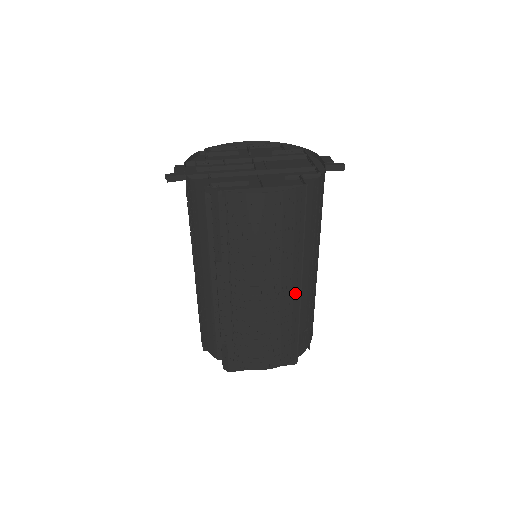
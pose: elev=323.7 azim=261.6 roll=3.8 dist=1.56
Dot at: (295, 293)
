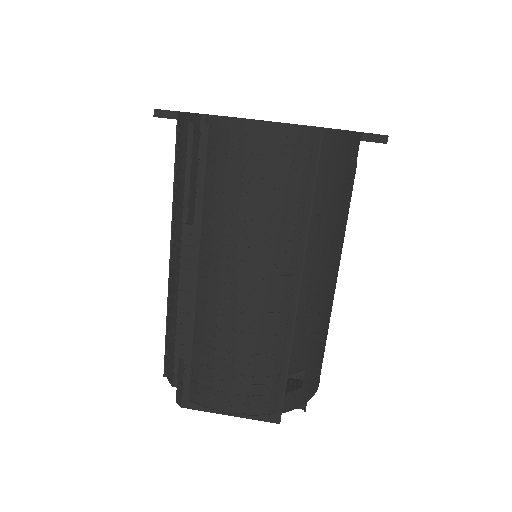
Dot at: (288, 300)
